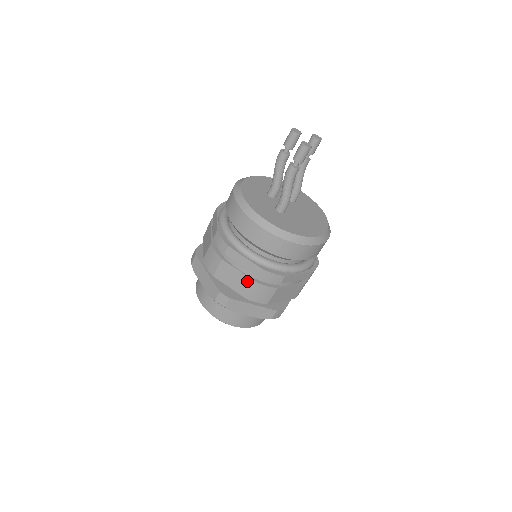
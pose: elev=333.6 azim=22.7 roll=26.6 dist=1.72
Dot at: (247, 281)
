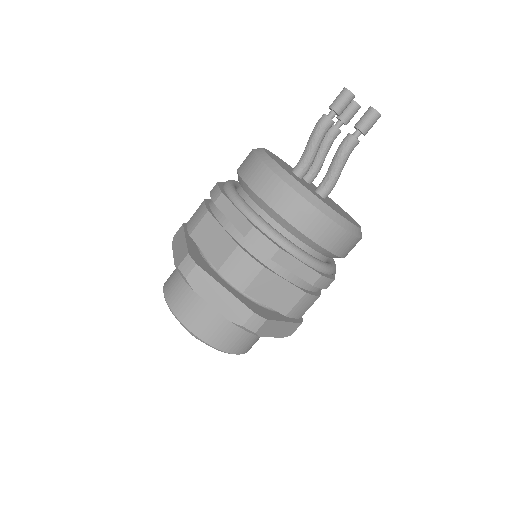
Dot at: (294, 293)
